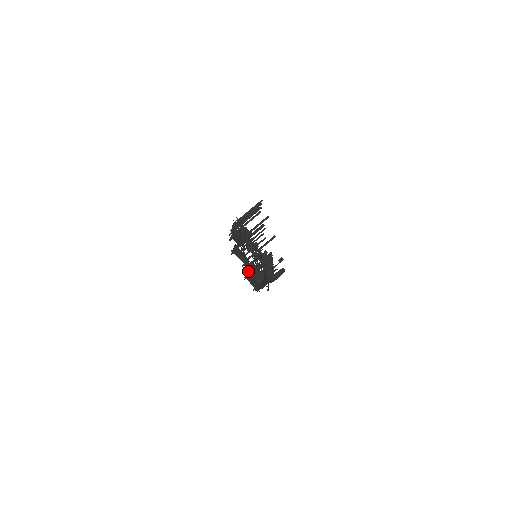
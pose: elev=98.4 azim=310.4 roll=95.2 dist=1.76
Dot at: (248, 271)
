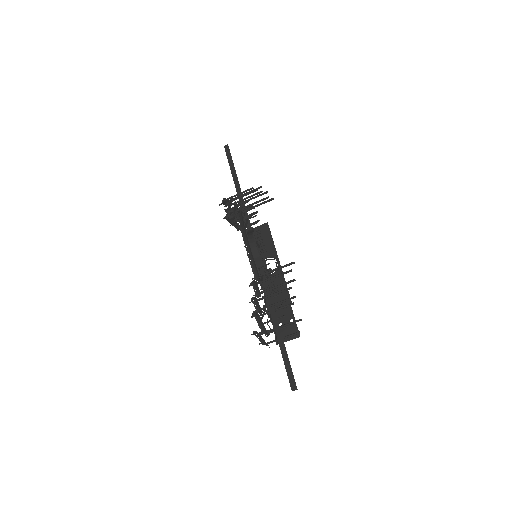
Dot at: (231, 221)
